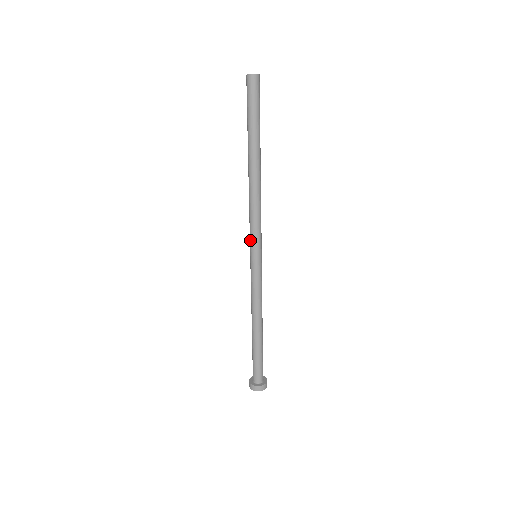
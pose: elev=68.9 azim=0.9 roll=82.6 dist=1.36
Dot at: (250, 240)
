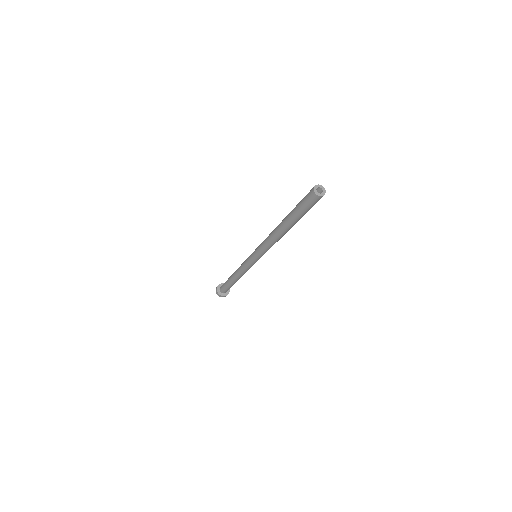
Dot at: (257, 248)
